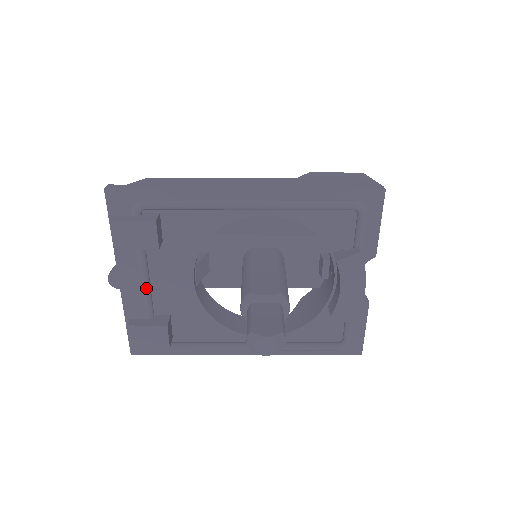
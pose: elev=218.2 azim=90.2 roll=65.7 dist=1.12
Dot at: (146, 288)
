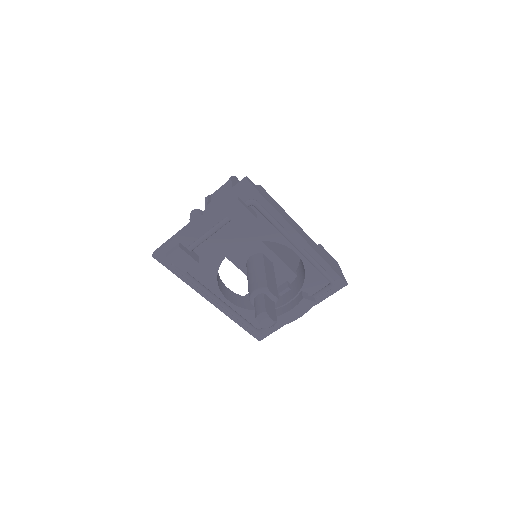
Dot at: (208, 237)
